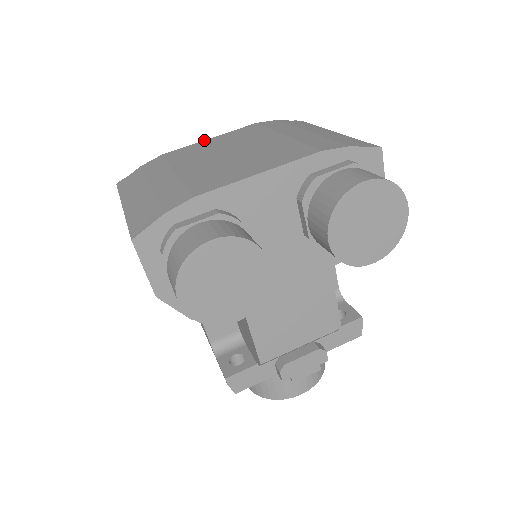
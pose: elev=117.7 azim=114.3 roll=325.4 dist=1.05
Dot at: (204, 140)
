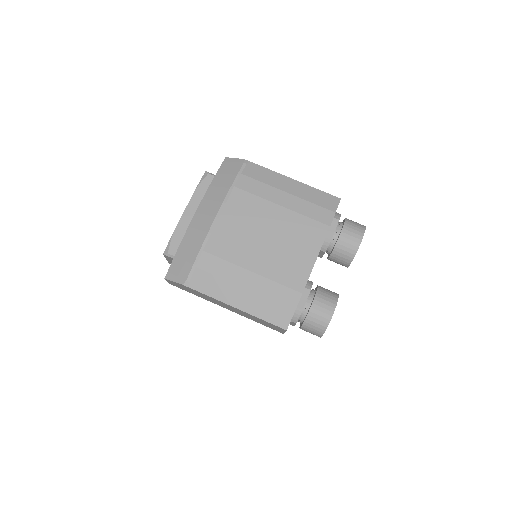
Dot at: (217, 222)
